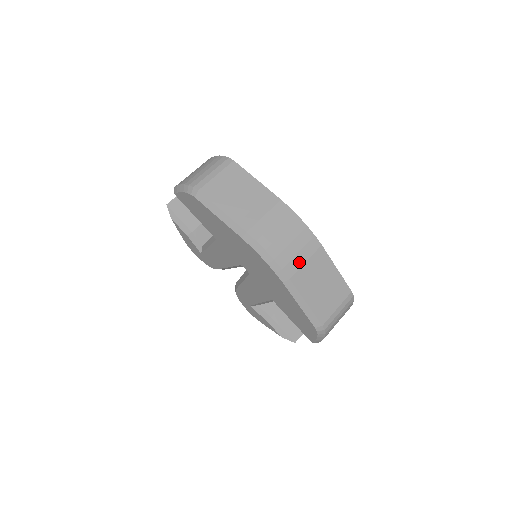
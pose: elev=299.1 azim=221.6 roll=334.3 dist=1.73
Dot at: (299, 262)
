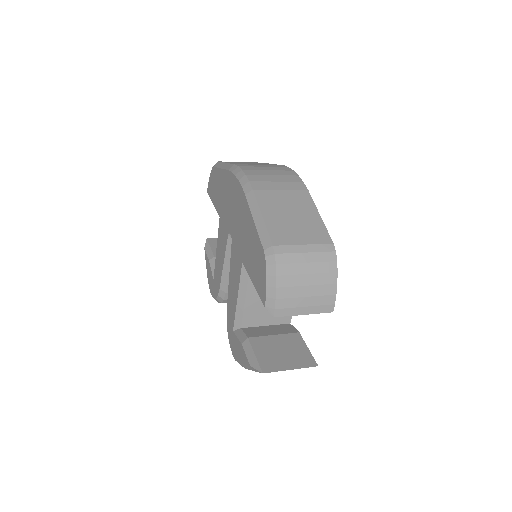
Dot at: (272, 187)
